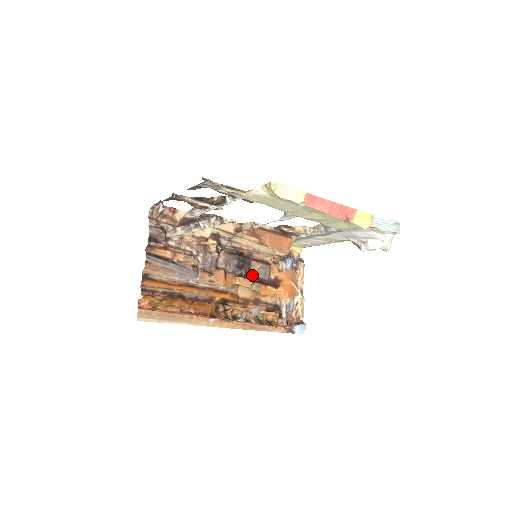
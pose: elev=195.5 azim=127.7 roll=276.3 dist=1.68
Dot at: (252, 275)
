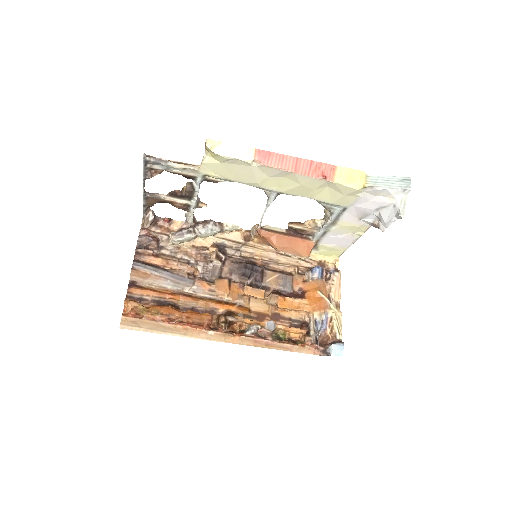
Dot at: (267, 286)
